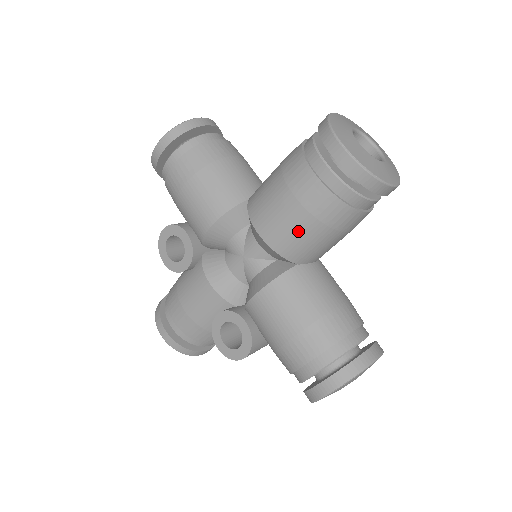
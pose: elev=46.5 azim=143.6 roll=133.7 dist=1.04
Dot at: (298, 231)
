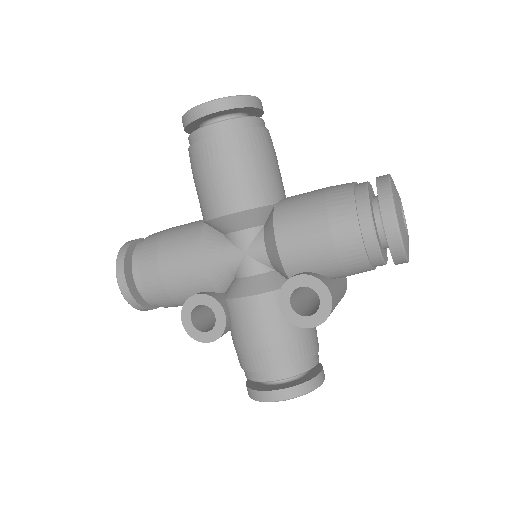
Dot at: (244, 177)
